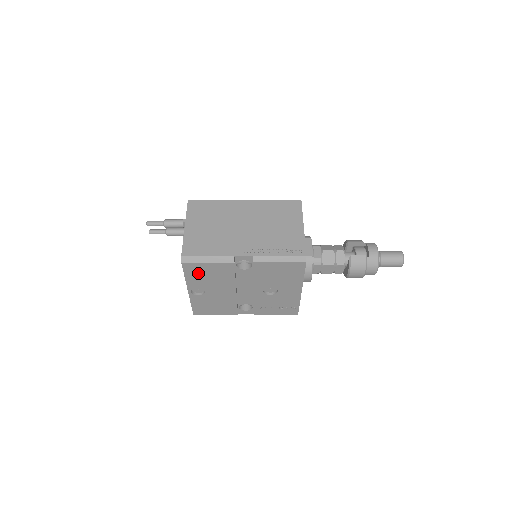
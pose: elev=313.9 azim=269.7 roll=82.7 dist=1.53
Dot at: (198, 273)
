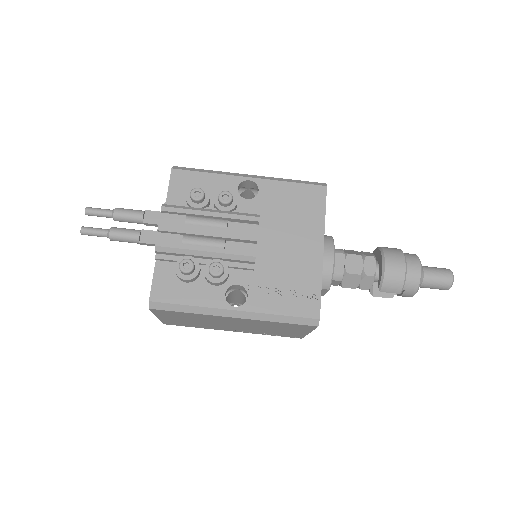
Dot at: occluded
